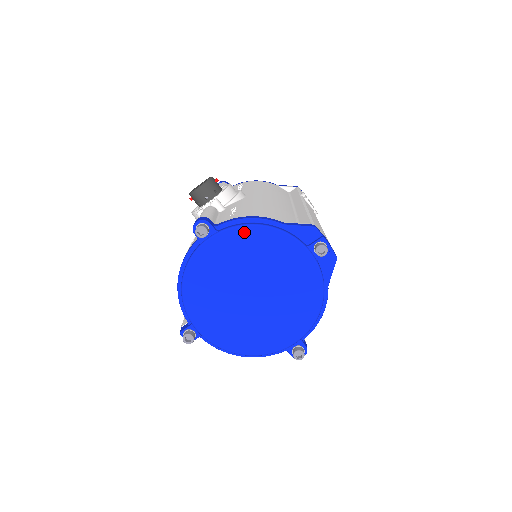
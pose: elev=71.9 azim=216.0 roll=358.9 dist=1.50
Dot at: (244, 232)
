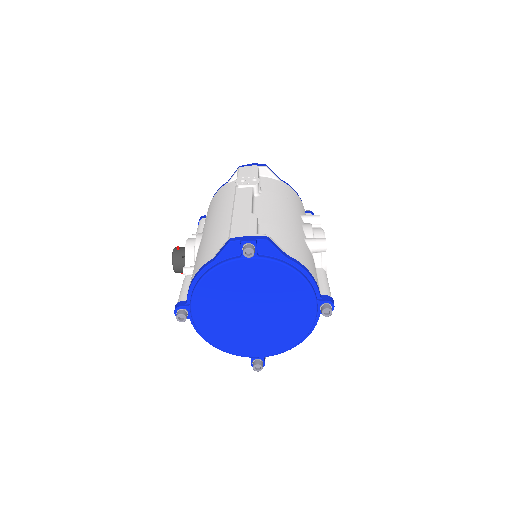
Dot at: (200, 291)
